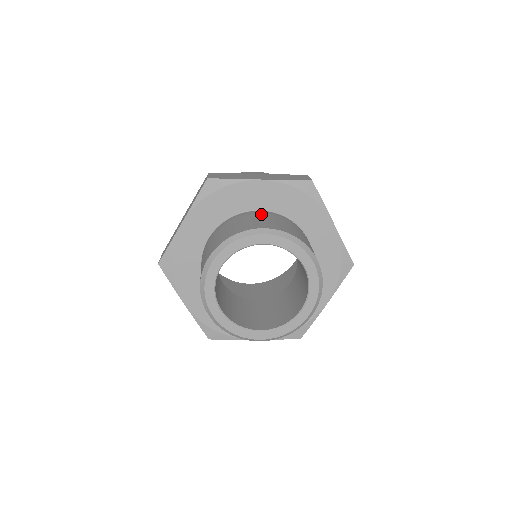
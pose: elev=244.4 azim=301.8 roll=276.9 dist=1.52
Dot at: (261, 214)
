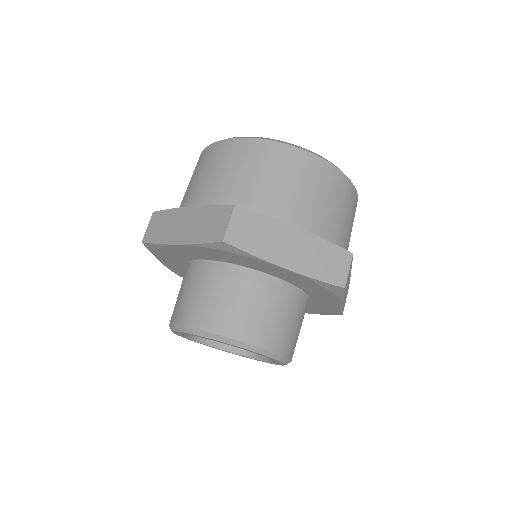
Dot at: (266, 292)
